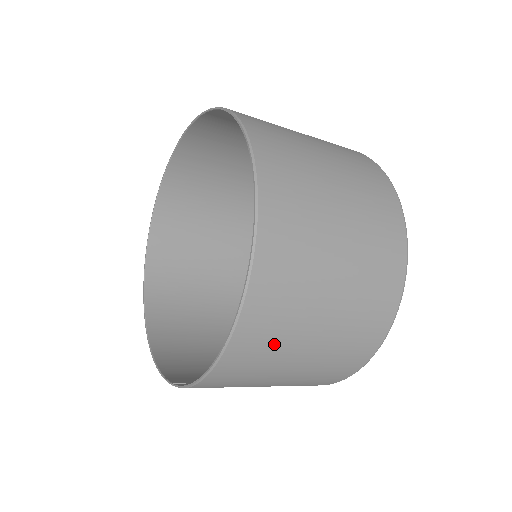
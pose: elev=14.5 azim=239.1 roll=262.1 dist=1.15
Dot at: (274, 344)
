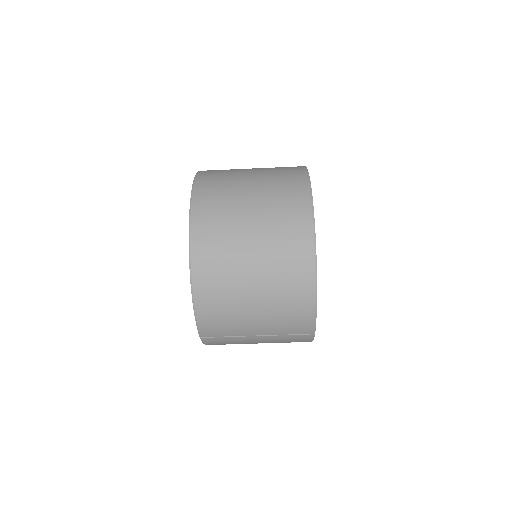
Dot at: (223, 268)
